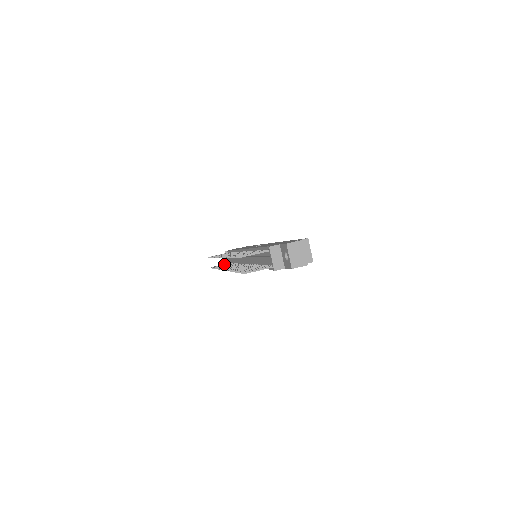
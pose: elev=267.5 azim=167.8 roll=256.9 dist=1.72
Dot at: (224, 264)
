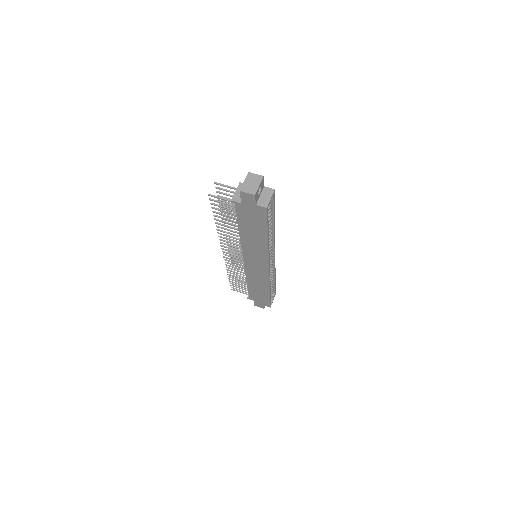
Dot at: occluded
